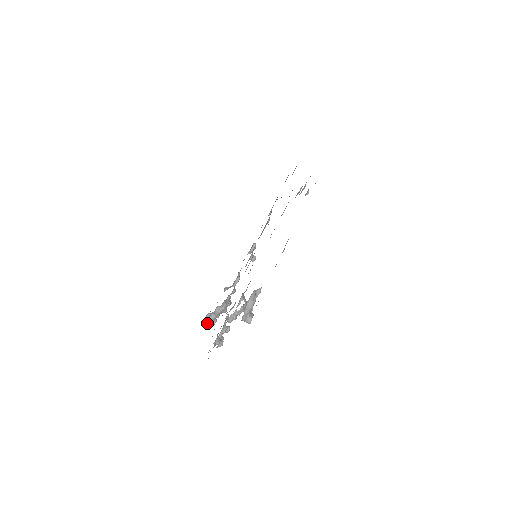
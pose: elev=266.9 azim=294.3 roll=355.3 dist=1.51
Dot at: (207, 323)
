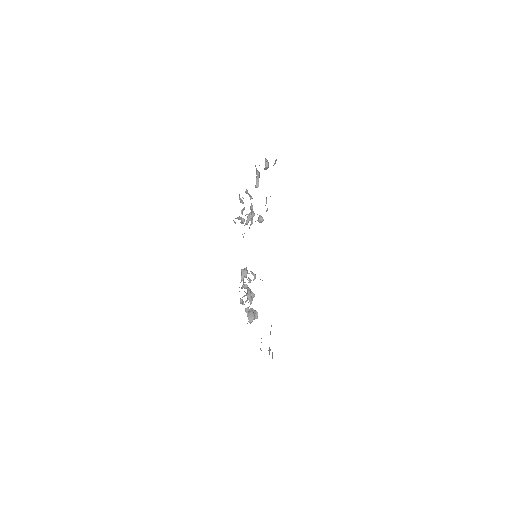
Dot at: occluded
